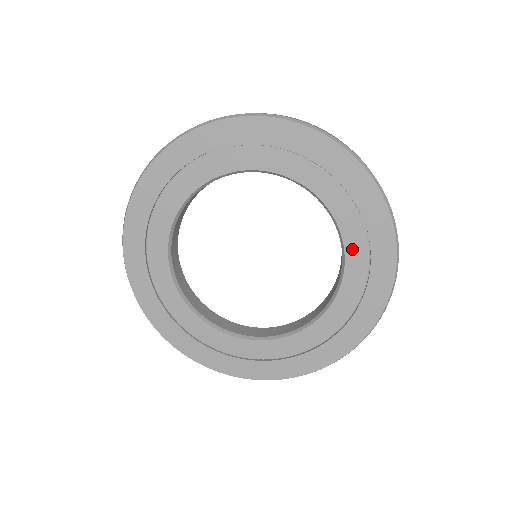
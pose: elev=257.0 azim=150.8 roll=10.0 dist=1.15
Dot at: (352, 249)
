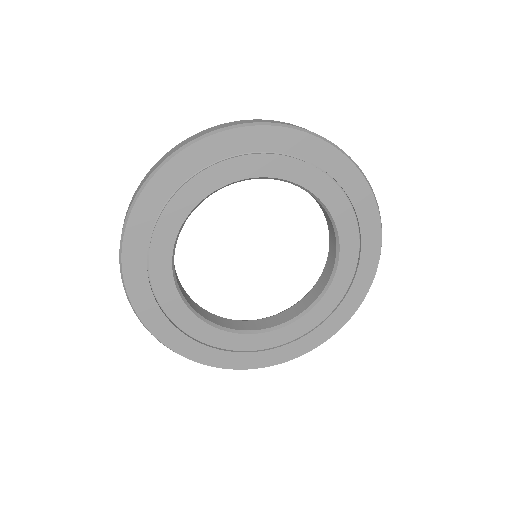
Dot at: (345, 237)
